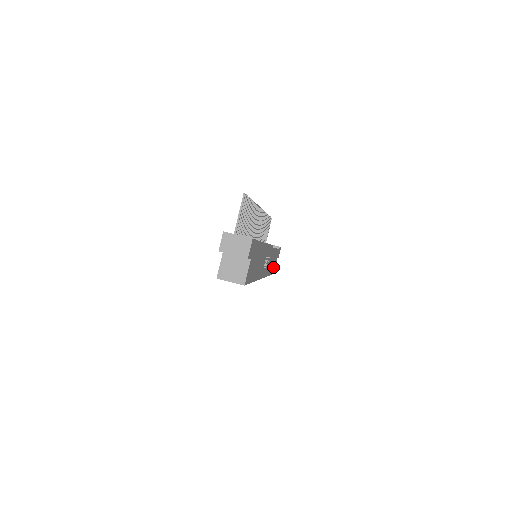
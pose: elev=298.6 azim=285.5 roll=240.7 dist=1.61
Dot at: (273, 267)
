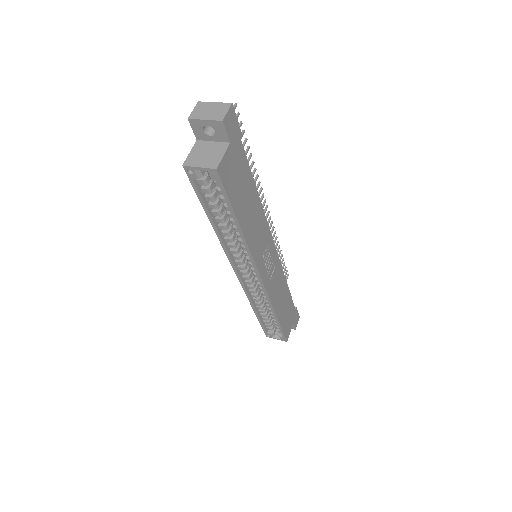
Dot at: (285, 322)
